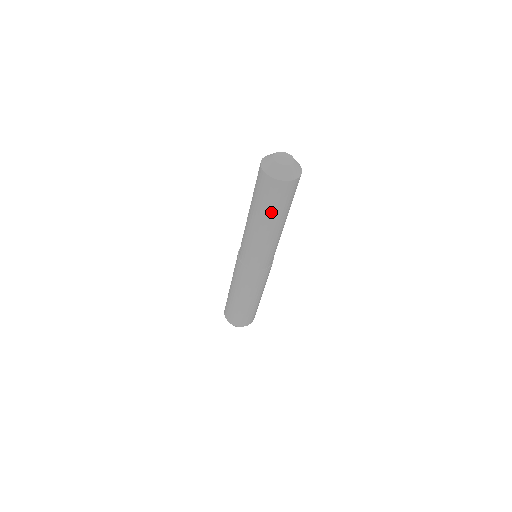
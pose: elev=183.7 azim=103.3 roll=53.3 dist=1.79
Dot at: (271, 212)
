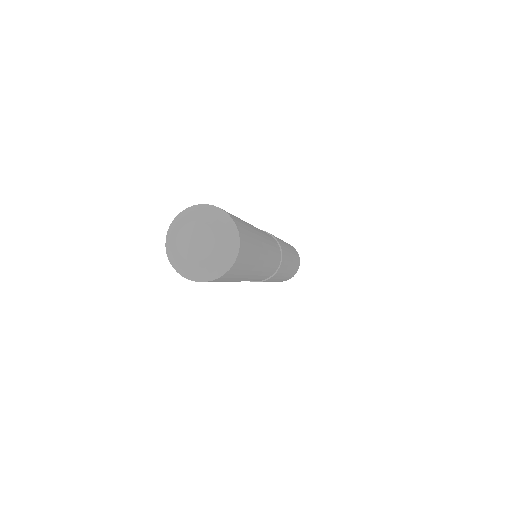
Dot at: occluded
